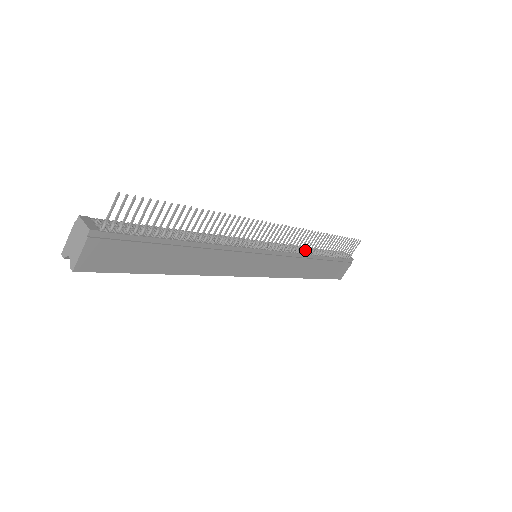
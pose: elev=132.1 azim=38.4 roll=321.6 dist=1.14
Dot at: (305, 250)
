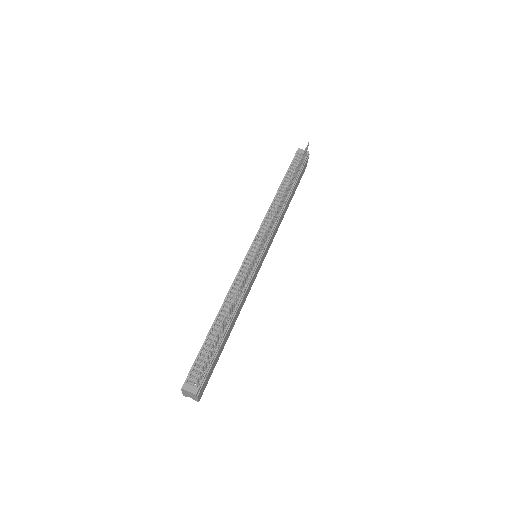
Dot at: (278, 204)
